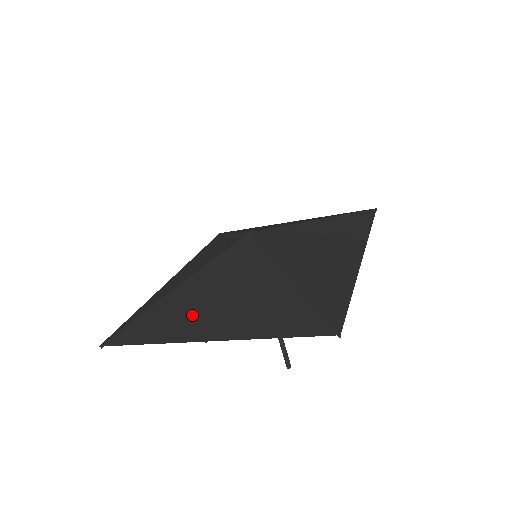
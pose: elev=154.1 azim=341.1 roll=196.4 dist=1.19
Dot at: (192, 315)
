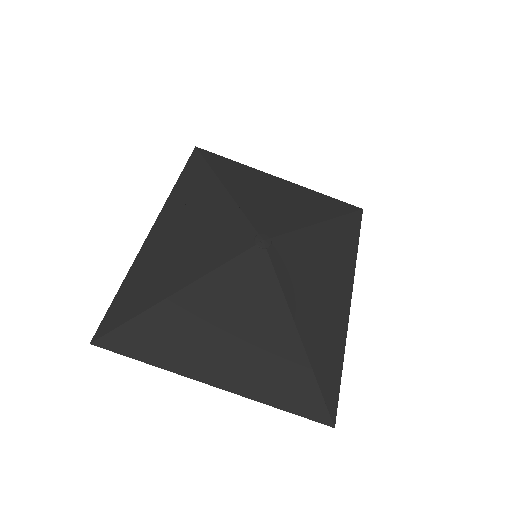
Dot at: (200, 344)
